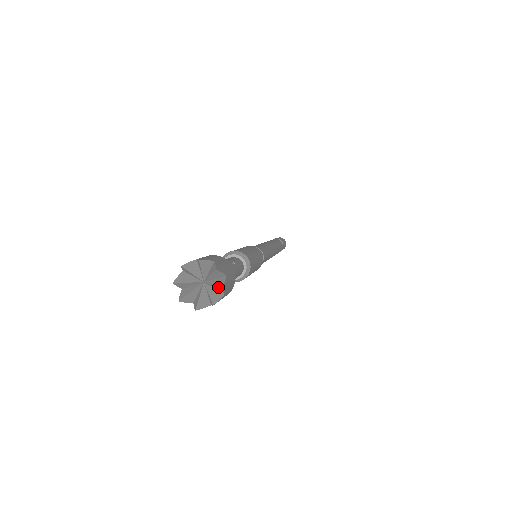
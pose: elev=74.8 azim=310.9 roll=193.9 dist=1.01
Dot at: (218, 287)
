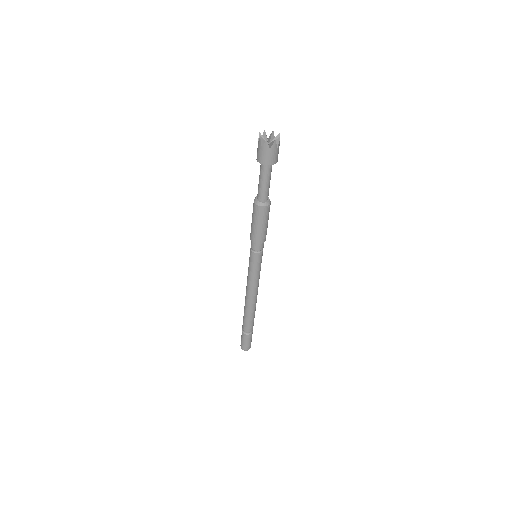
Dot at: (274, 140)
